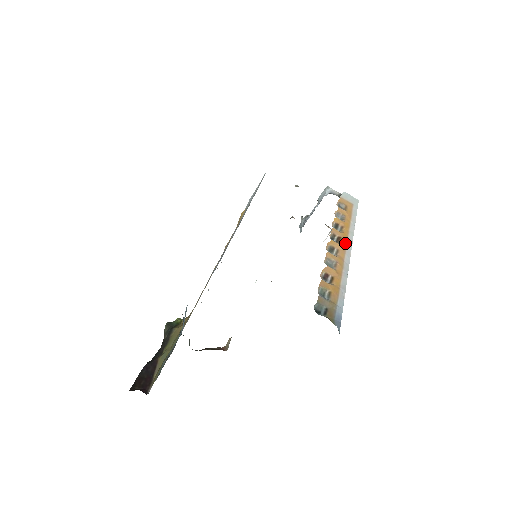
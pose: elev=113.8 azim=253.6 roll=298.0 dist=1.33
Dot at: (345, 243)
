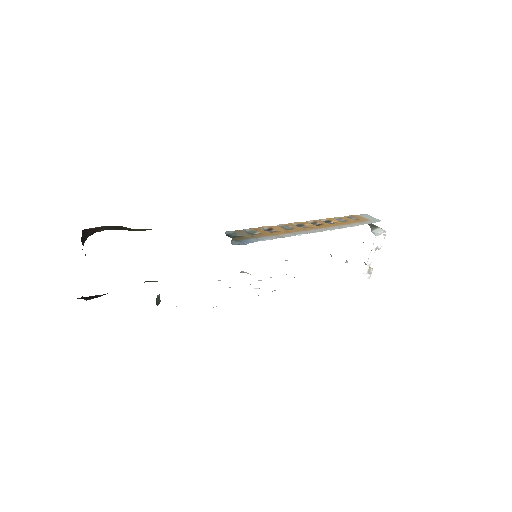
Dot at: (323, 227)
